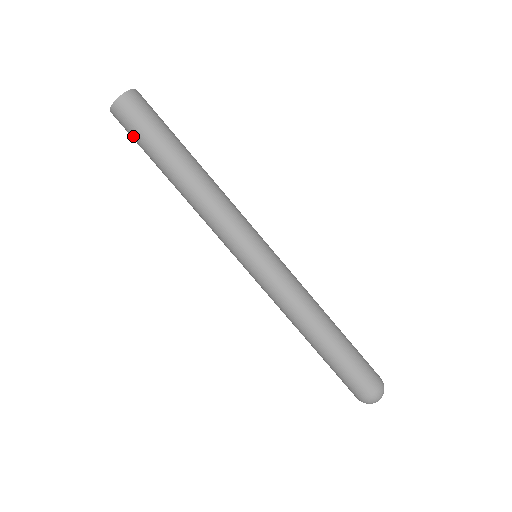
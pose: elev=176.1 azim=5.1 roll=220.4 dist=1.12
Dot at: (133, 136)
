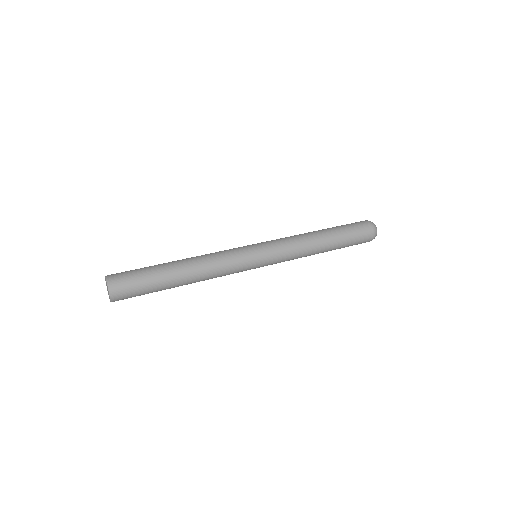
Dot at: occluded
